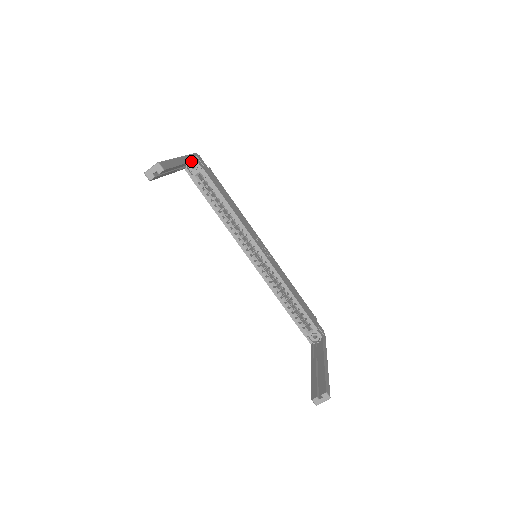
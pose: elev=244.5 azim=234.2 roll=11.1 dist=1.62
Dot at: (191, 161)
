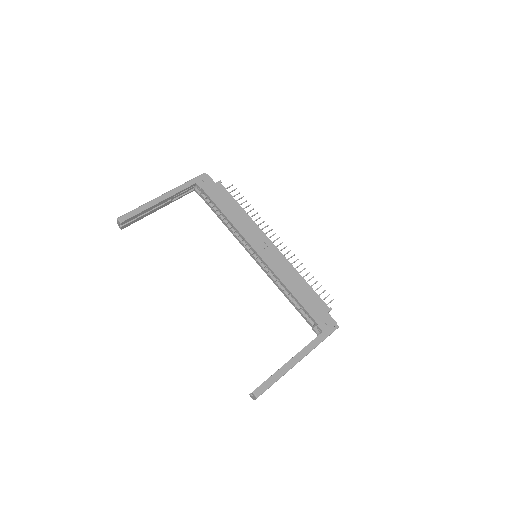
Dot at: (183, 190)
